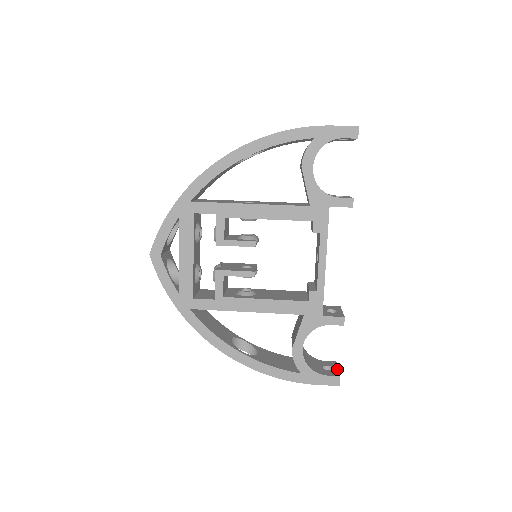
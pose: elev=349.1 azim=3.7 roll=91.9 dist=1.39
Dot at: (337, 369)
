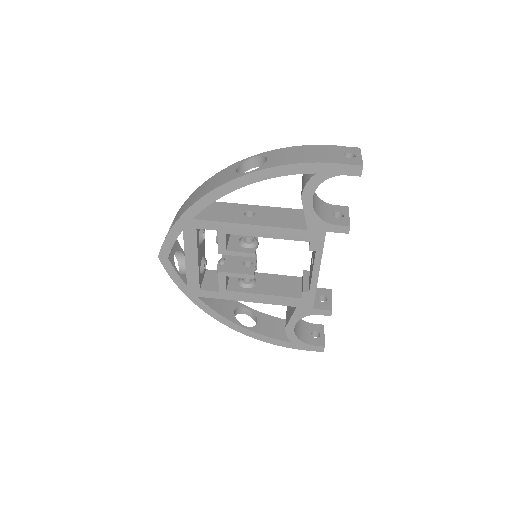
Dot at: (323, 336)
